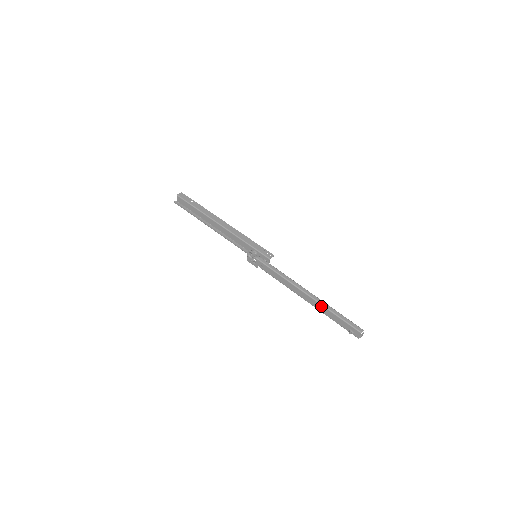
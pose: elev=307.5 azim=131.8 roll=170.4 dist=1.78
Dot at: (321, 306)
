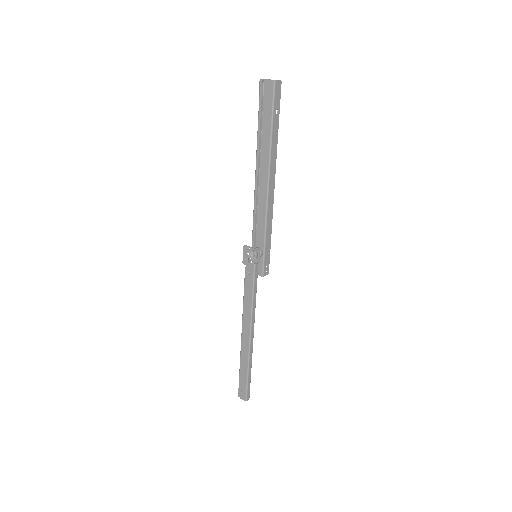
Dot at: (247, 357)
